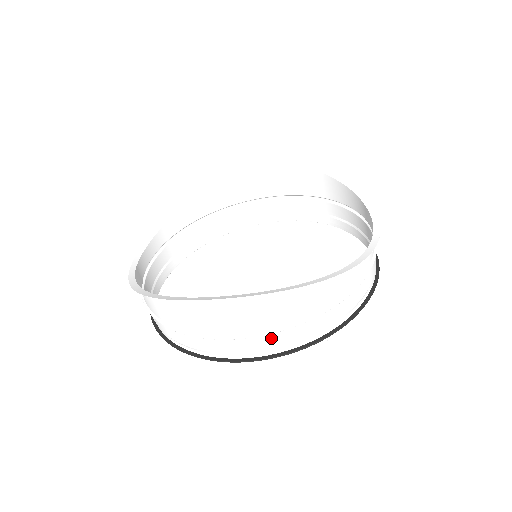
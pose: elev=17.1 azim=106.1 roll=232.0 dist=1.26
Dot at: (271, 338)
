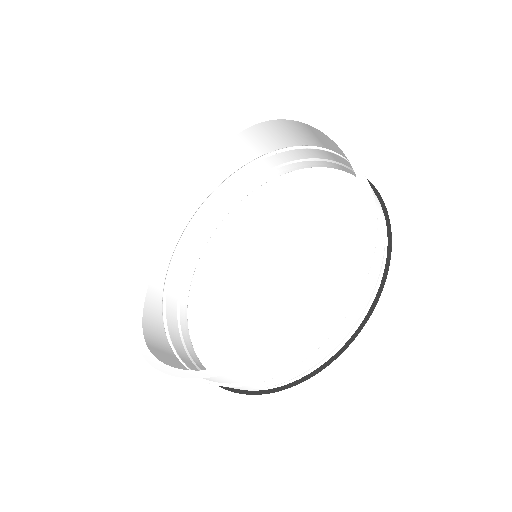
Dot at: (244, 386)
